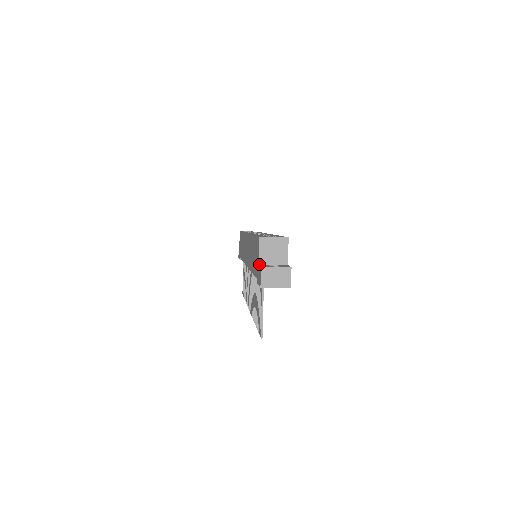
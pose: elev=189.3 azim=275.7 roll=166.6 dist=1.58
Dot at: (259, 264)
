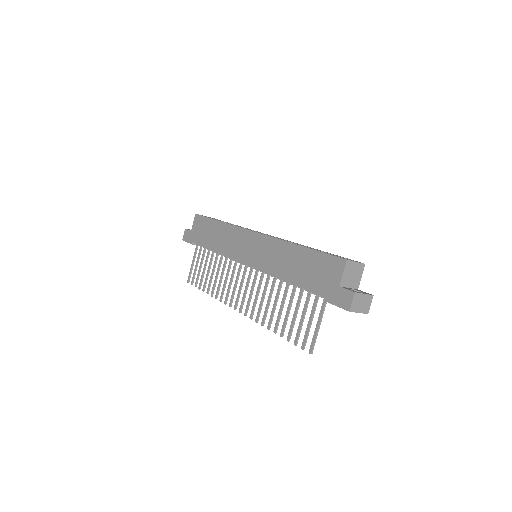
Dot at: (340, 286)
